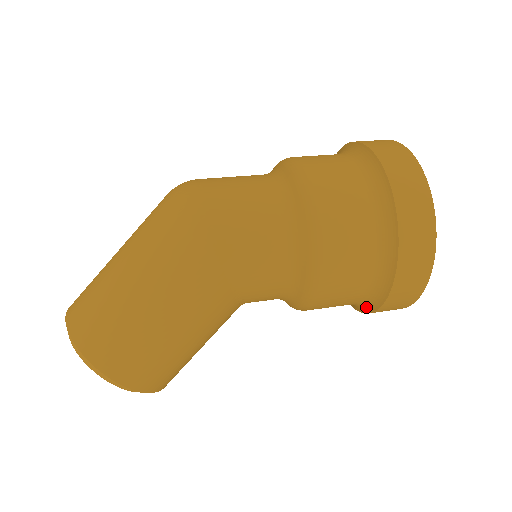
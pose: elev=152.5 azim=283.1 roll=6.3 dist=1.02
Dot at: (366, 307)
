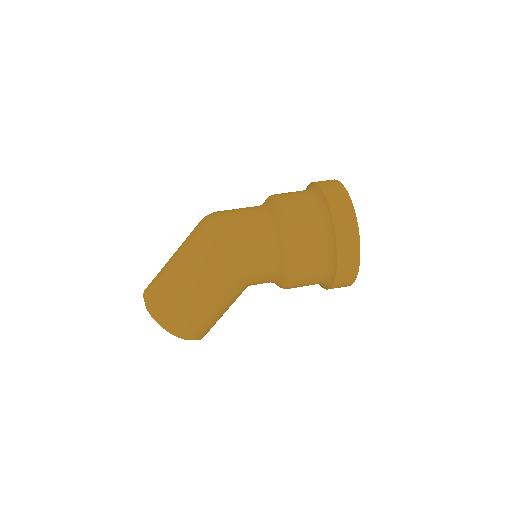
Dot at: (325, 286)
